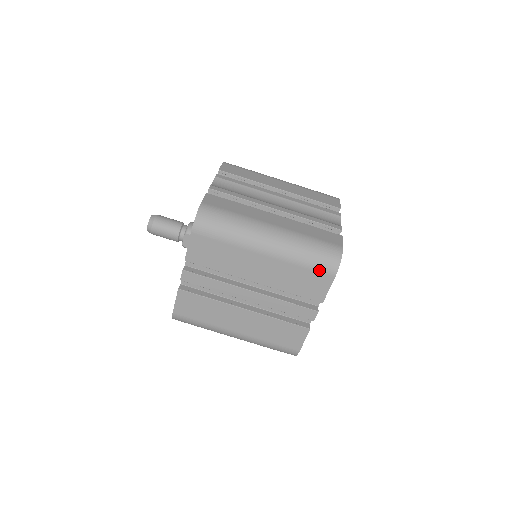
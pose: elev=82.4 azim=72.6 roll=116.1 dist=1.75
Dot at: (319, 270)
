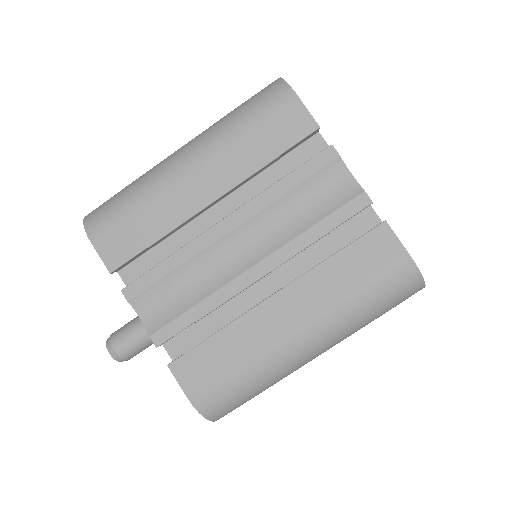
Dot at: occluded
